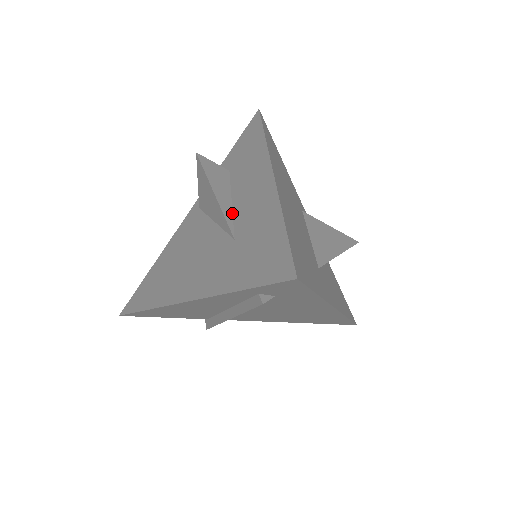
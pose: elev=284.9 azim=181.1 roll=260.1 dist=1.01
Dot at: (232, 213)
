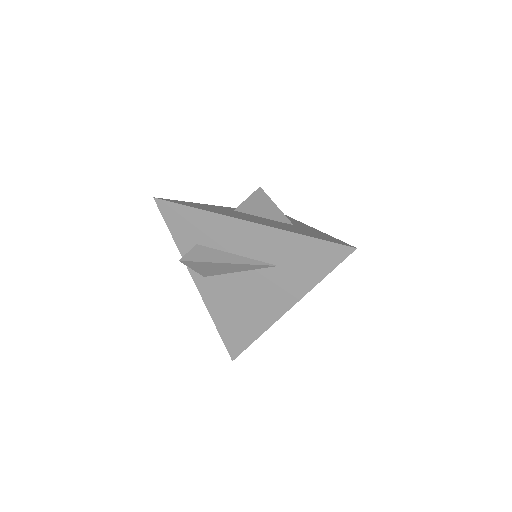
Dot at: (250, 259)
